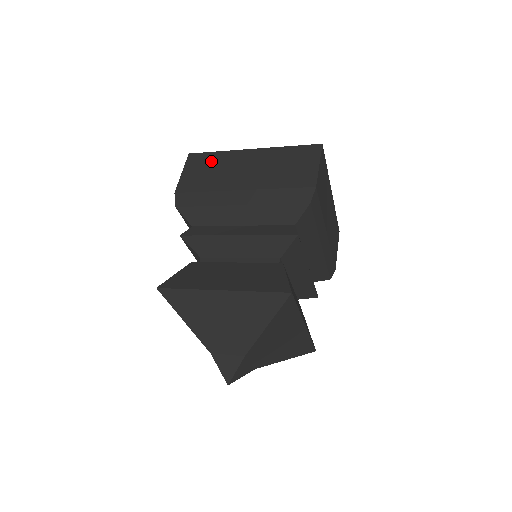
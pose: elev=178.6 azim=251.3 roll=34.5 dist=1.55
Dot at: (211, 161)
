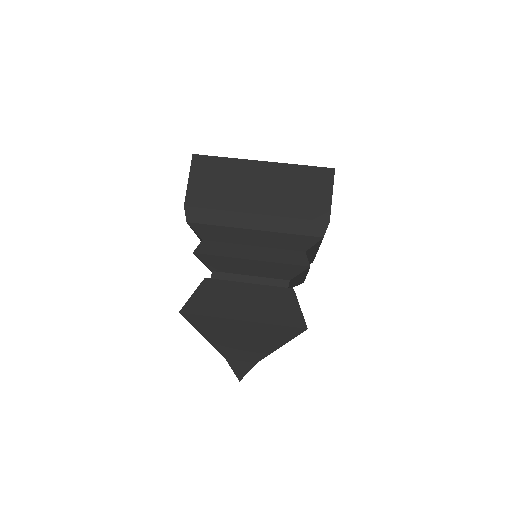
Dot at: (219, 170)
